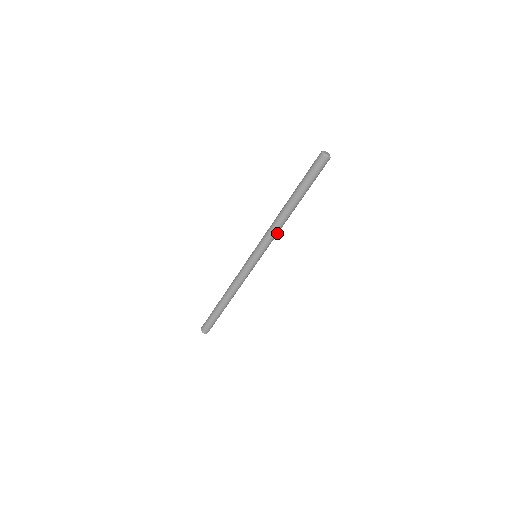
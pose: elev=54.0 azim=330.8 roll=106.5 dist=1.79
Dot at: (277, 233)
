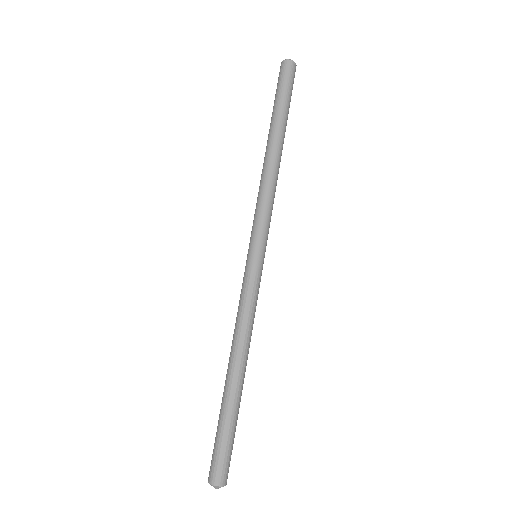
Dot at: (273, 199)
